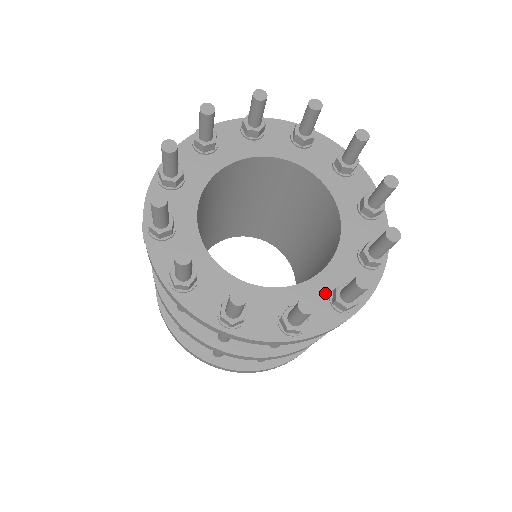
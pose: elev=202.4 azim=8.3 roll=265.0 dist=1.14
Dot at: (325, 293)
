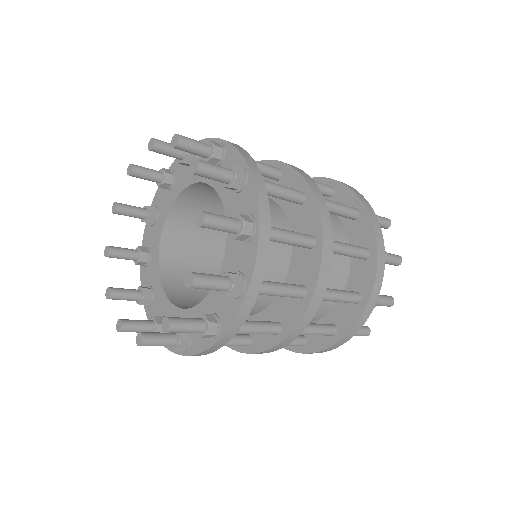
Dot at: occluded
